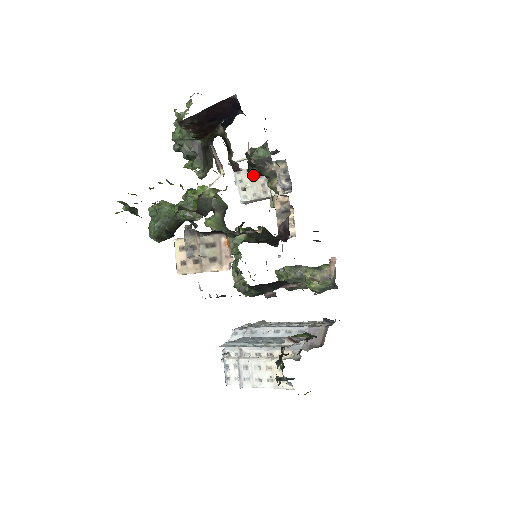
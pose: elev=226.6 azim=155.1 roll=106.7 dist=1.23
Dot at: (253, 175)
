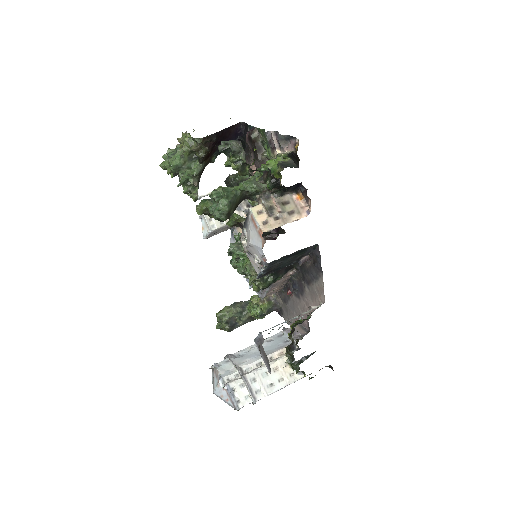
Dot at: occluded
